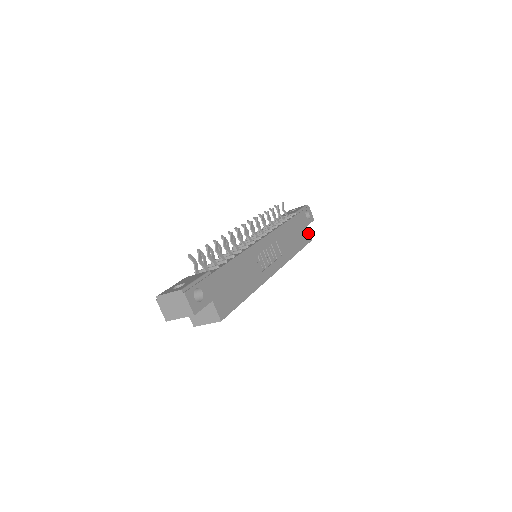
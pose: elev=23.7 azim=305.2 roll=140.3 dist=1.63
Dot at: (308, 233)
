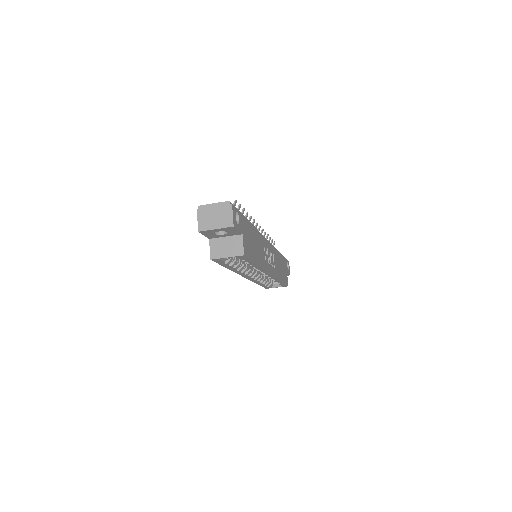
Dot at: (287, 278)
